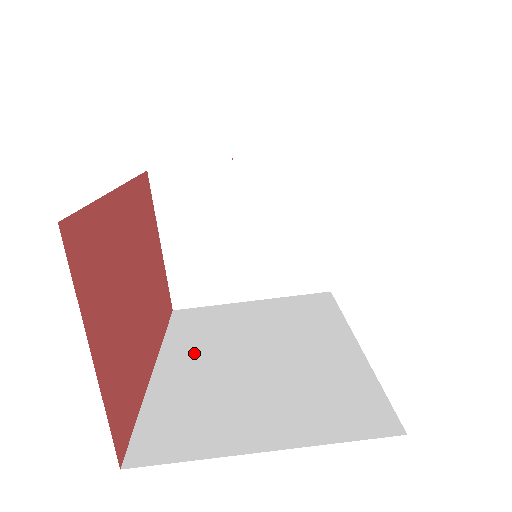
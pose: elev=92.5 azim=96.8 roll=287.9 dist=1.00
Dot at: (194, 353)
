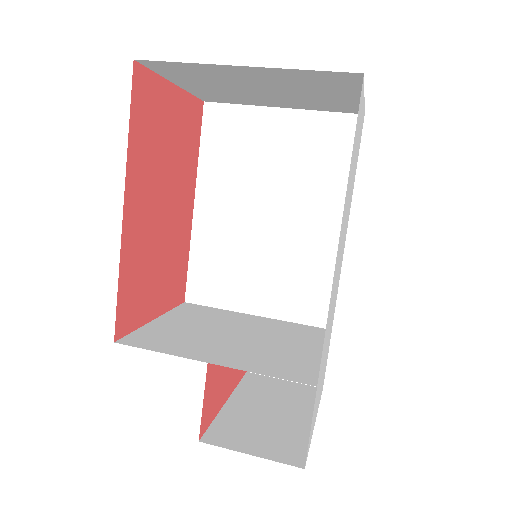
Dot at: occluded
